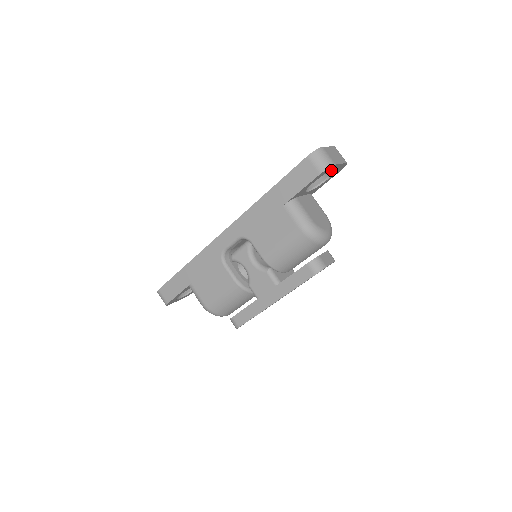
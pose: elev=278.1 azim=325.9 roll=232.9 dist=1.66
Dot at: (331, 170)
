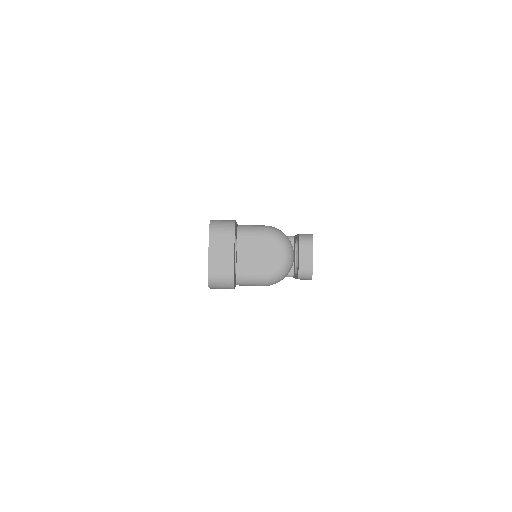
Dot at: occluded
